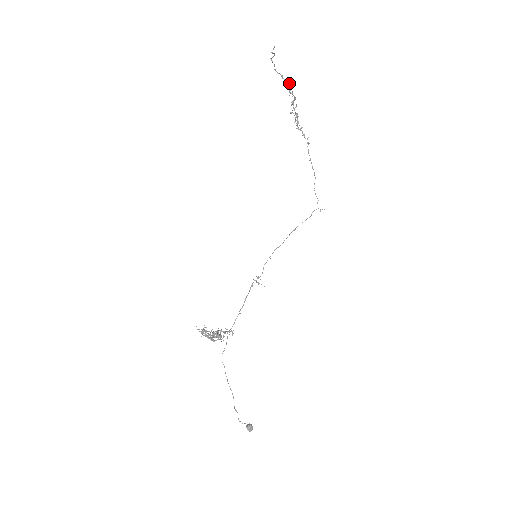
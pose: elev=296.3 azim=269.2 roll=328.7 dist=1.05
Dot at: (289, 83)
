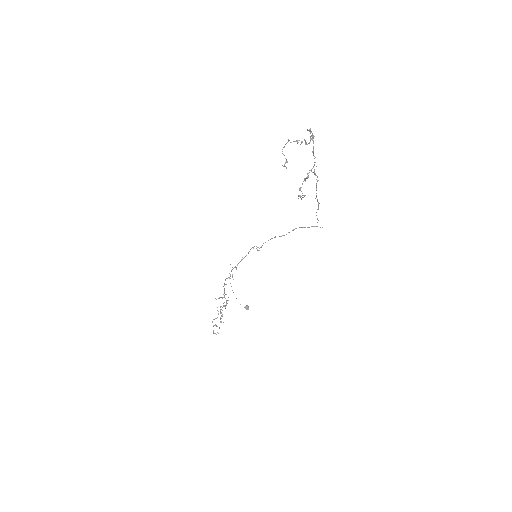
Dot at: (305, 140)
